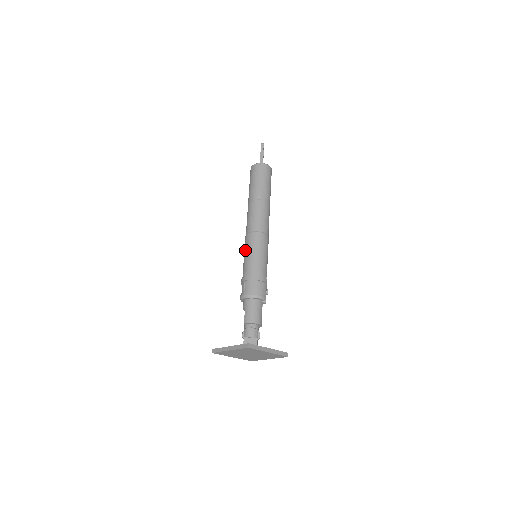
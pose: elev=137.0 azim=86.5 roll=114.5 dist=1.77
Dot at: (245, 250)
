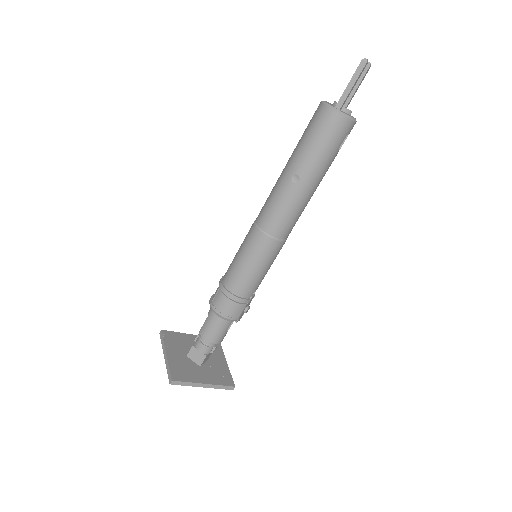
Dot at: (241, 244)
